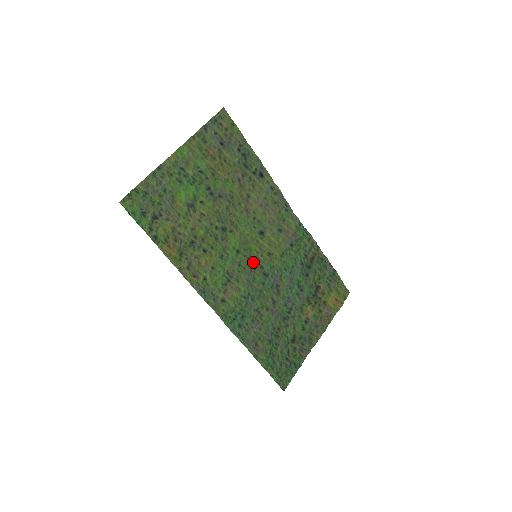
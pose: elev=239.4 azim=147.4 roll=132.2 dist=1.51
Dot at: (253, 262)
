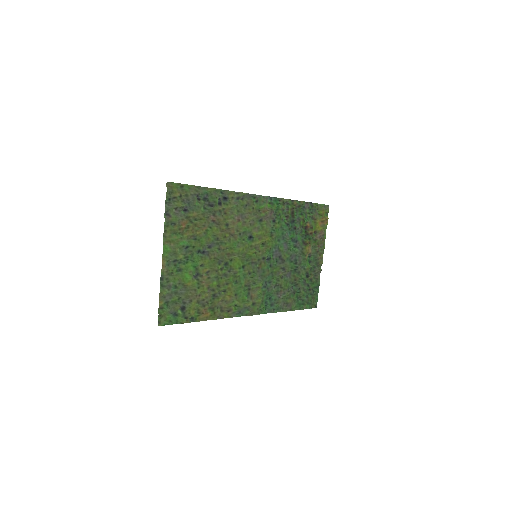
Dot at: (256, 262)
